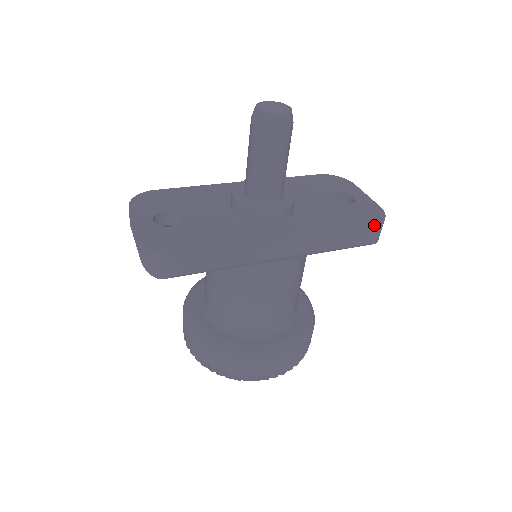
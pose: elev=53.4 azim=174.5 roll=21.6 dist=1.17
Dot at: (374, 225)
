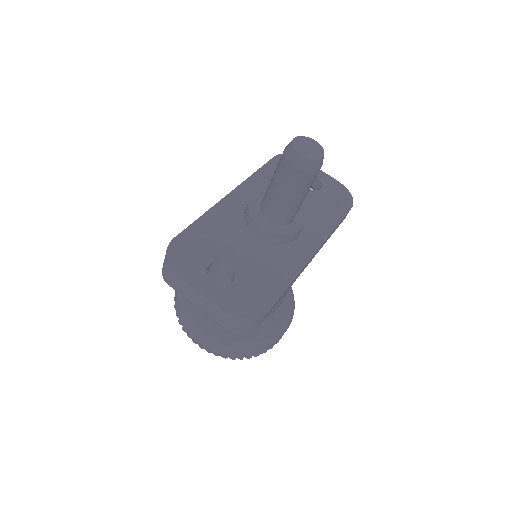
Dot at: occluded
